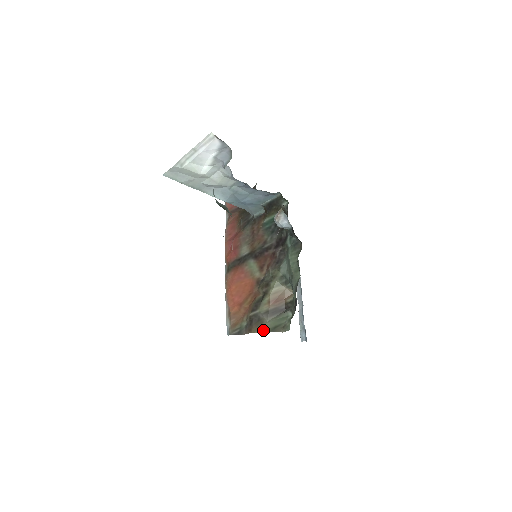
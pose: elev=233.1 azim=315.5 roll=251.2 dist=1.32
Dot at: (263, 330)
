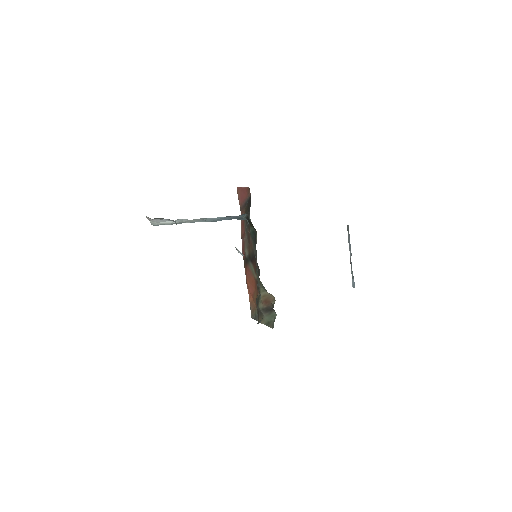
Dot at: (263, 323)
